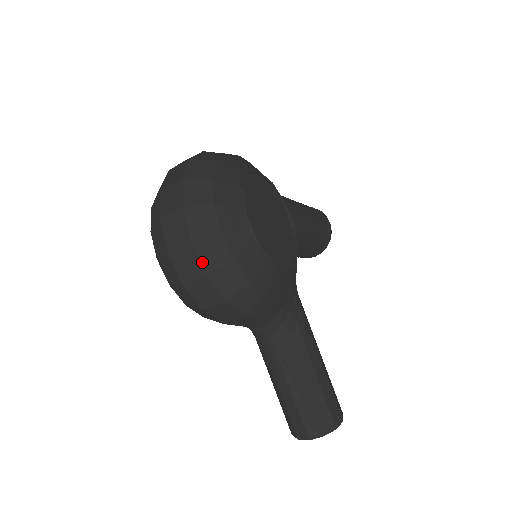
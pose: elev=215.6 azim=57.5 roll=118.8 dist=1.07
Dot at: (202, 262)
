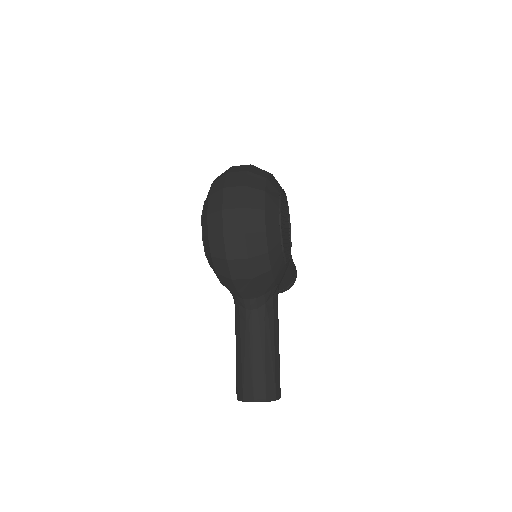
Dot at: (245, 223)
